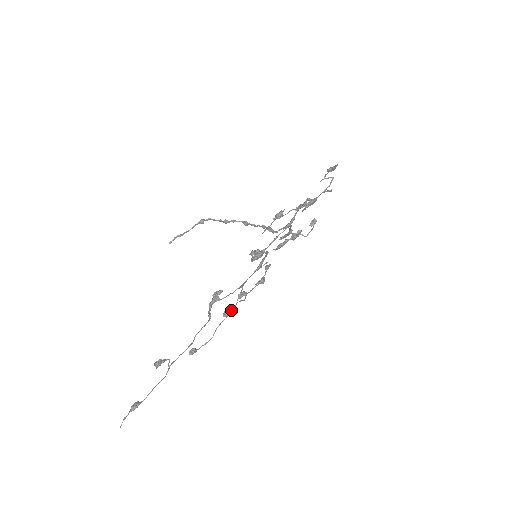
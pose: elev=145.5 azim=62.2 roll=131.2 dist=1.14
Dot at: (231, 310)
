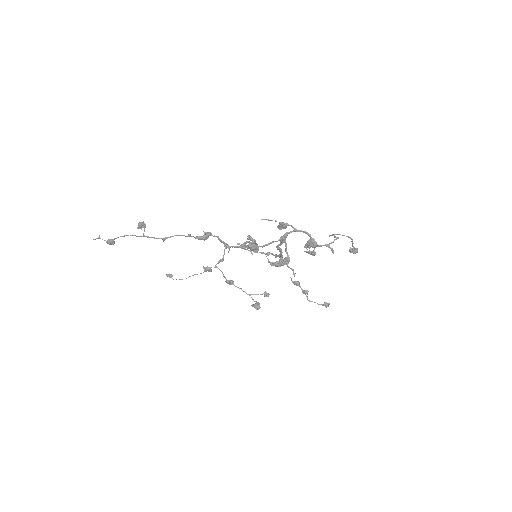
Dot at: (210, 268)
